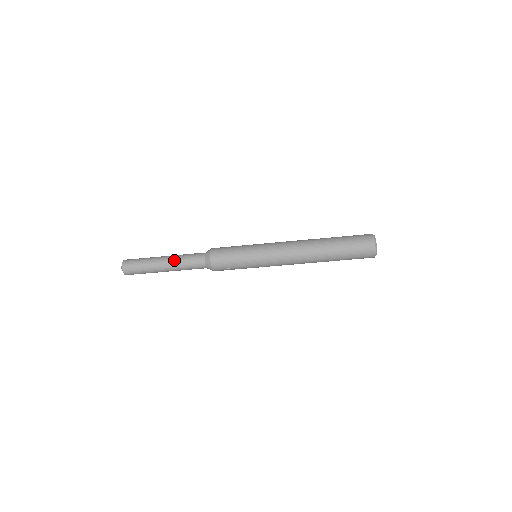
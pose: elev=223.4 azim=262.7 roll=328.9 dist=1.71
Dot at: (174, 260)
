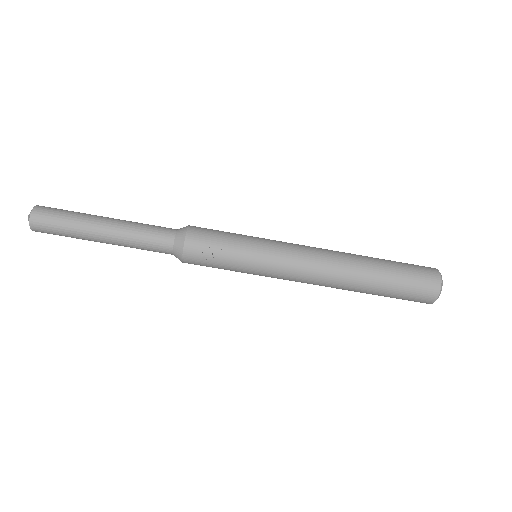
Dot at: occluded
